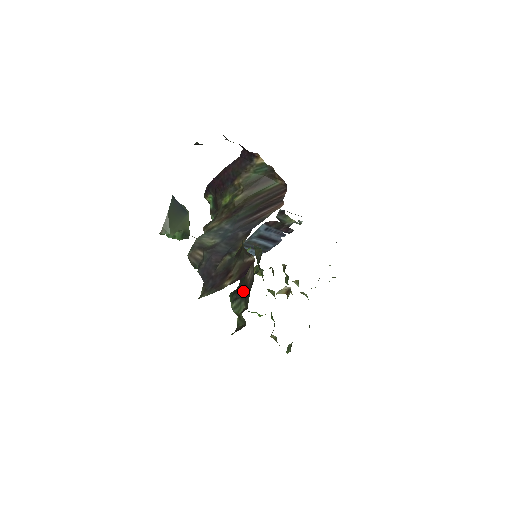
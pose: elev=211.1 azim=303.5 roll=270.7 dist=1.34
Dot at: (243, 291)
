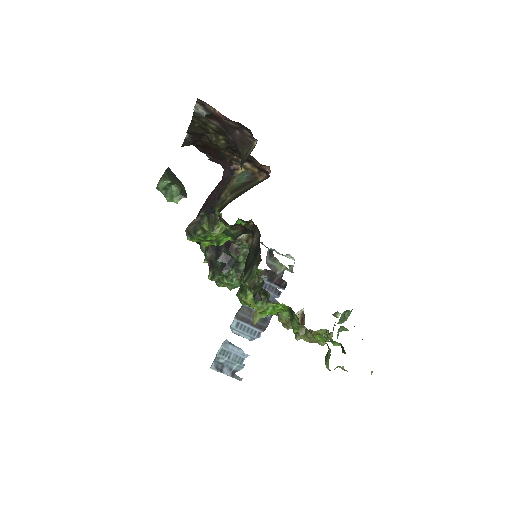
Dot at: (251, 261)
